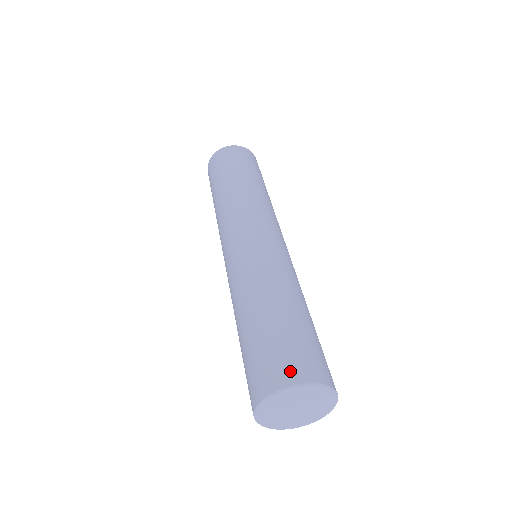
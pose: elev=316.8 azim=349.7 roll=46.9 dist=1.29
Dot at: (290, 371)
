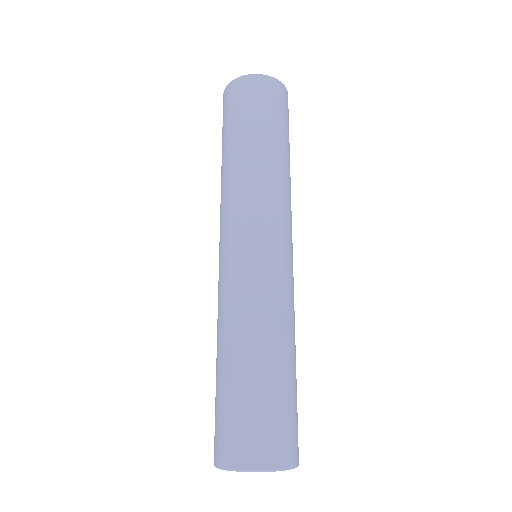
Dot at: (291, 451)
